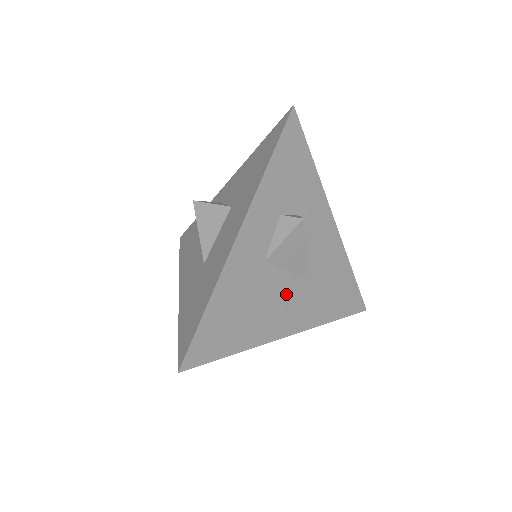
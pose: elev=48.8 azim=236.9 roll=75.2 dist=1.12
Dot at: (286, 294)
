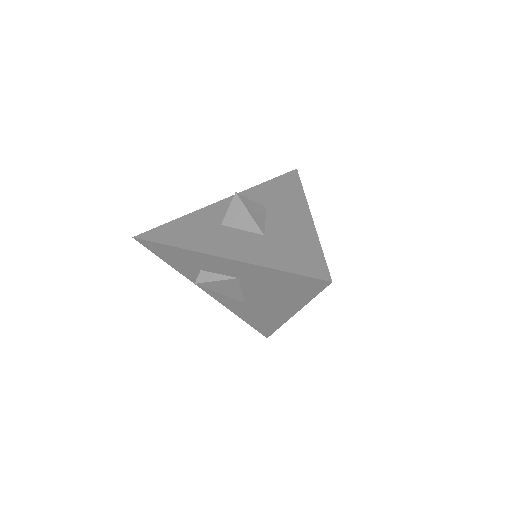
Dot at: occluded
